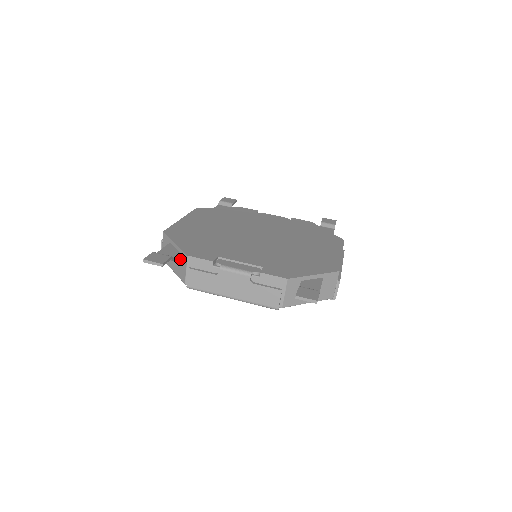
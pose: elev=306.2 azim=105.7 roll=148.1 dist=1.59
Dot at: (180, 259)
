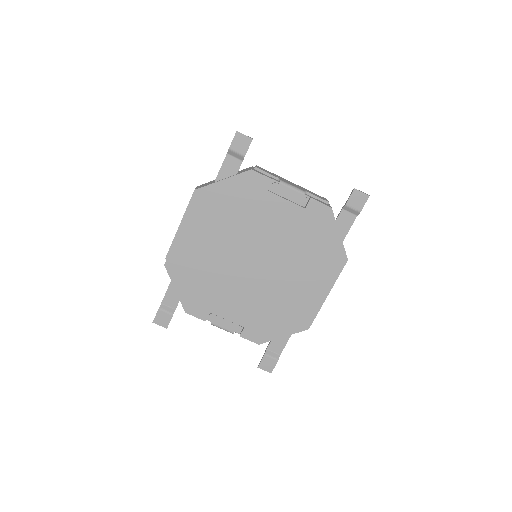
Dot at: occluded
